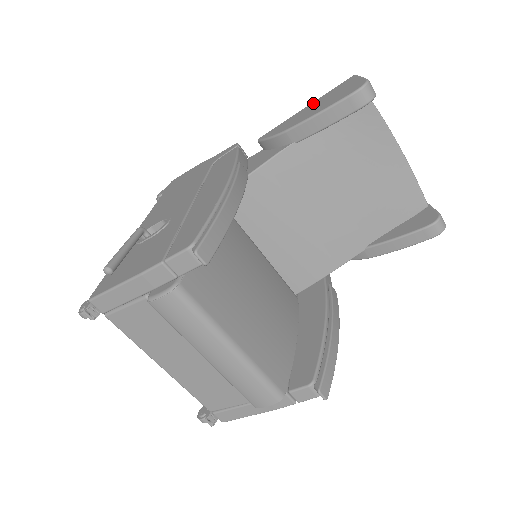
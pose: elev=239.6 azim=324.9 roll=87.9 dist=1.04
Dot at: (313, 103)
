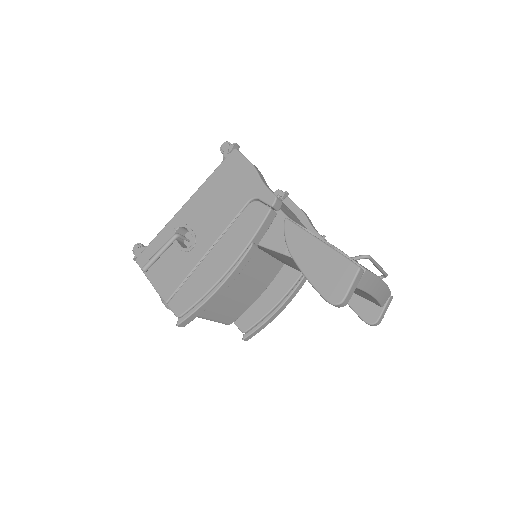
Dot at: (324, 250)
